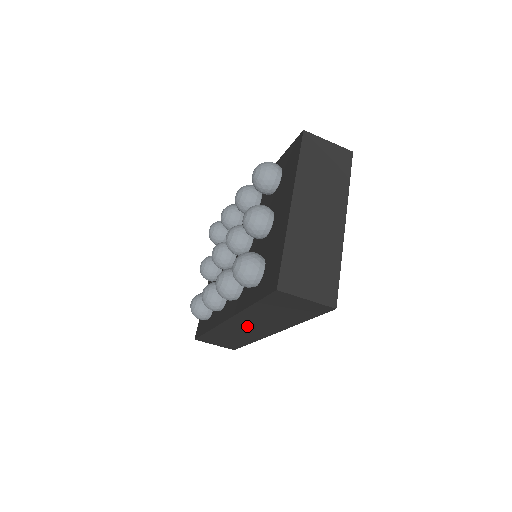
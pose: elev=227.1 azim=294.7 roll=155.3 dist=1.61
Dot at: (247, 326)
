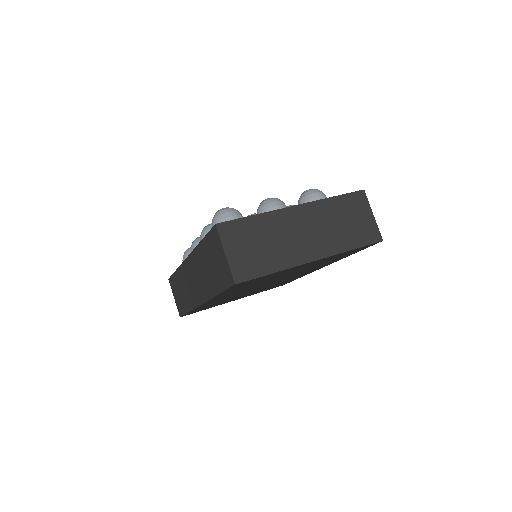
Dot at: (193, 277)
